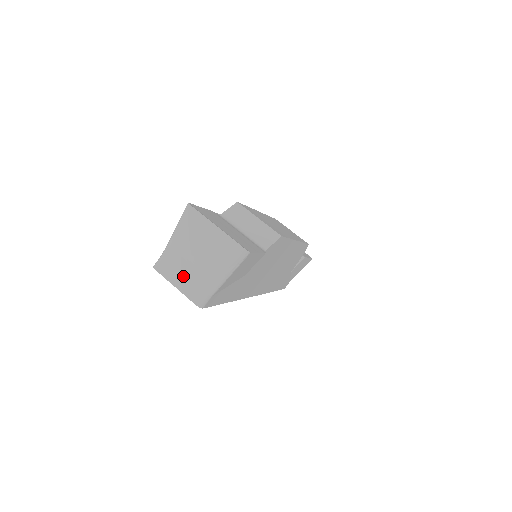
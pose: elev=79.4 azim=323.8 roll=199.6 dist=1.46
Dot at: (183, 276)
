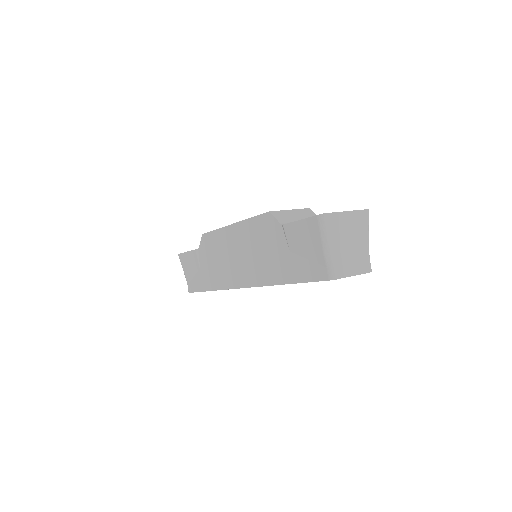
Dot at: (352, 264)
